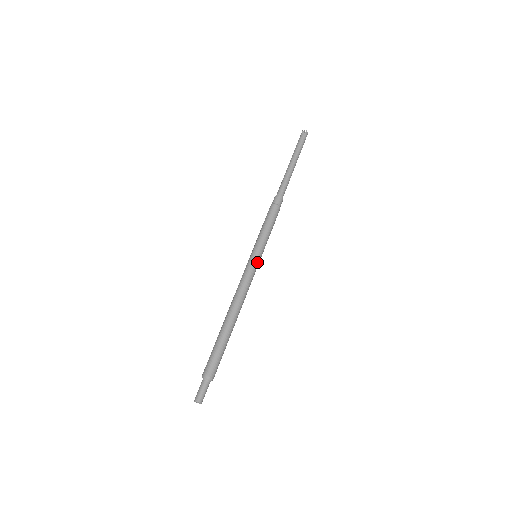
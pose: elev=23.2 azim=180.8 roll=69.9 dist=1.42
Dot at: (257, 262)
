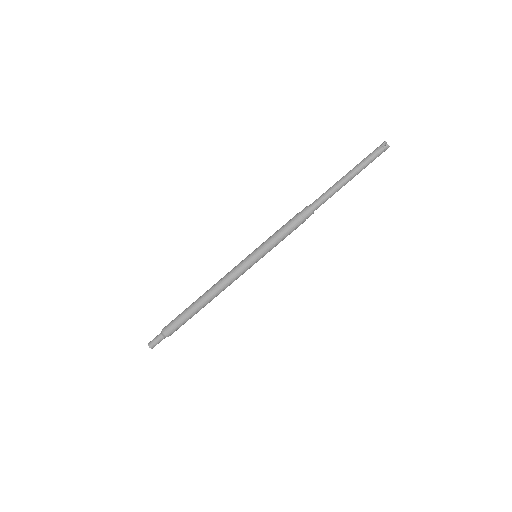
Dot at: (249, 261)
